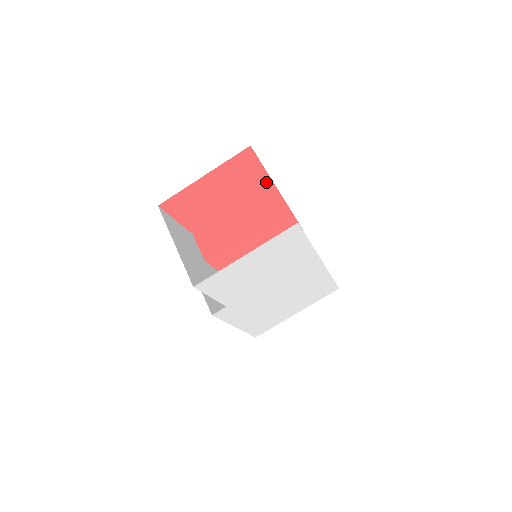
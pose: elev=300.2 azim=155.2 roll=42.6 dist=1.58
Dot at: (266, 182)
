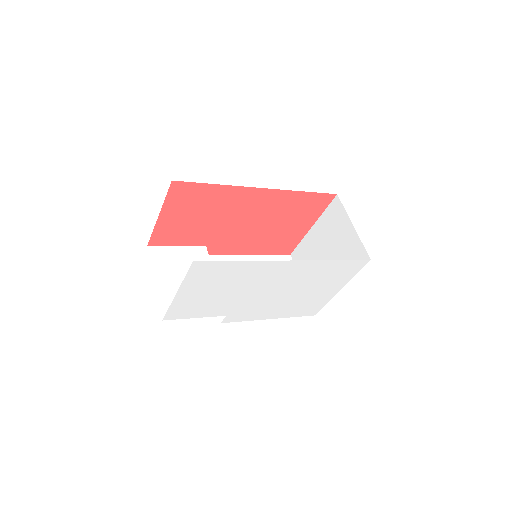
Dot at: (229, 189)
